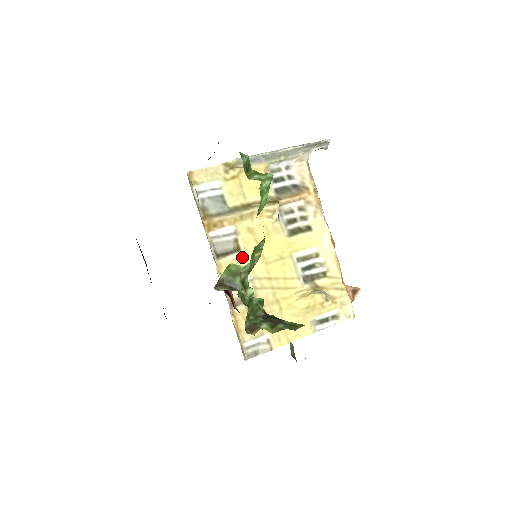
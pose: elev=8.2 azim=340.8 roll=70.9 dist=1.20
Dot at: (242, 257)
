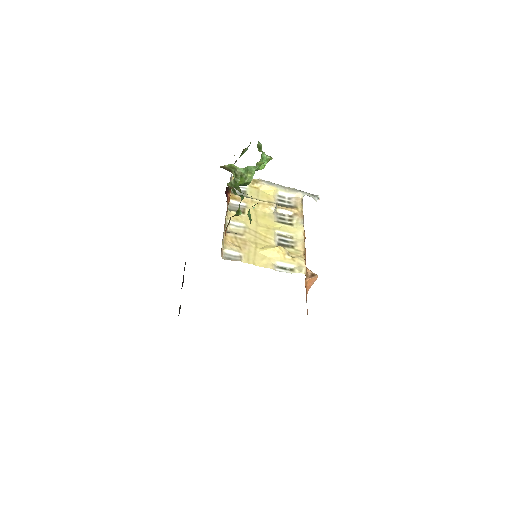
Dot at: (244, 217)
